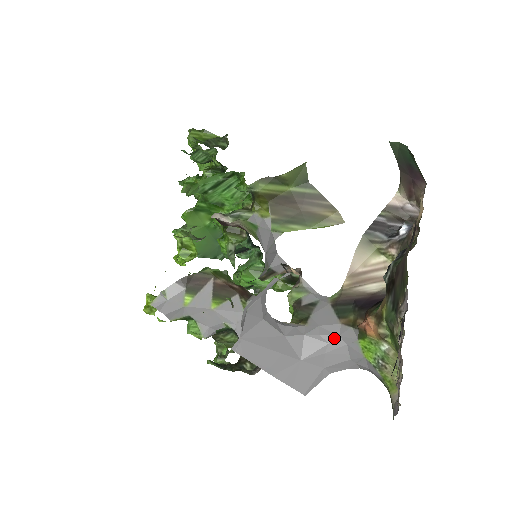
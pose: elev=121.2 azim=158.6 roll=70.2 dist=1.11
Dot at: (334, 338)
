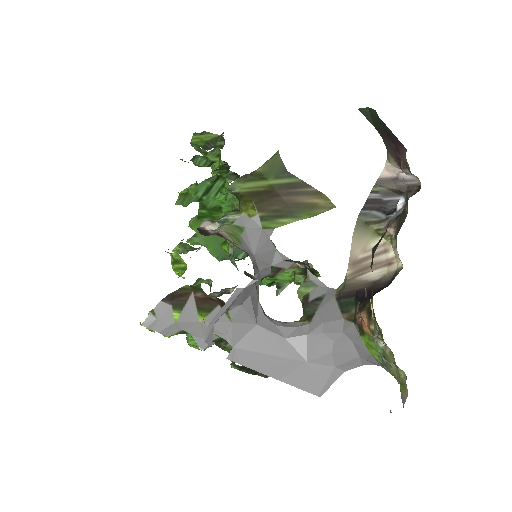
Dot at: (338, 335)
